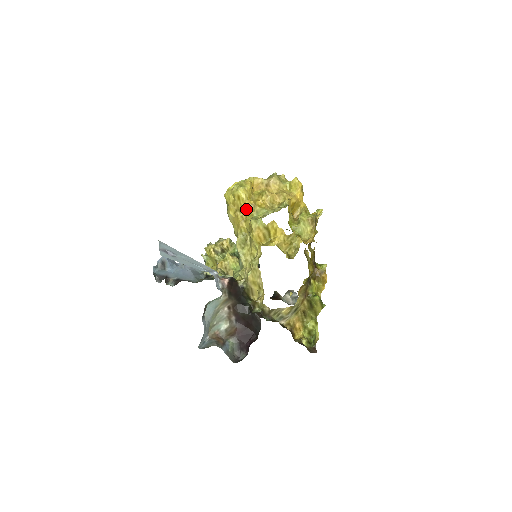
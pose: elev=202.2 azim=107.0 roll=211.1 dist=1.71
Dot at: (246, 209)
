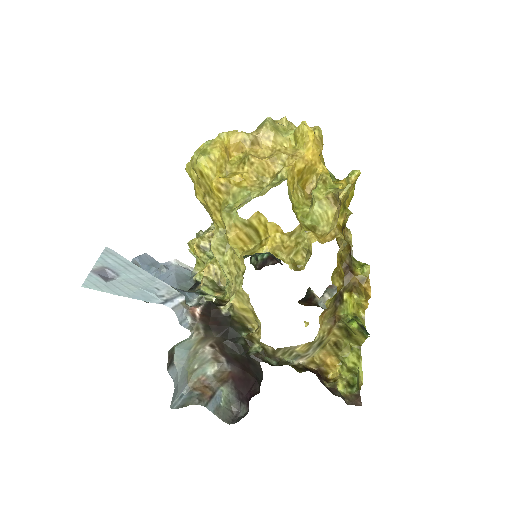
Dot at: (215, 193)
